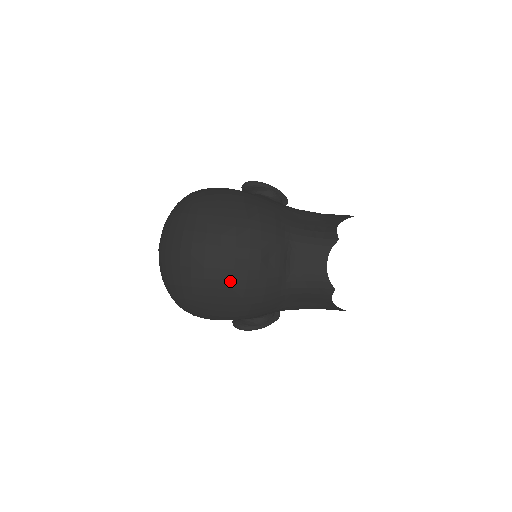
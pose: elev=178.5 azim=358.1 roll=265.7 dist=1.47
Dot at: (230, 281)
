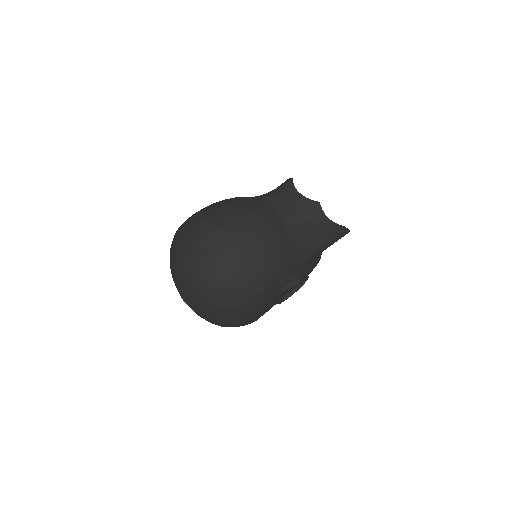
Dot at: (242, 236)
